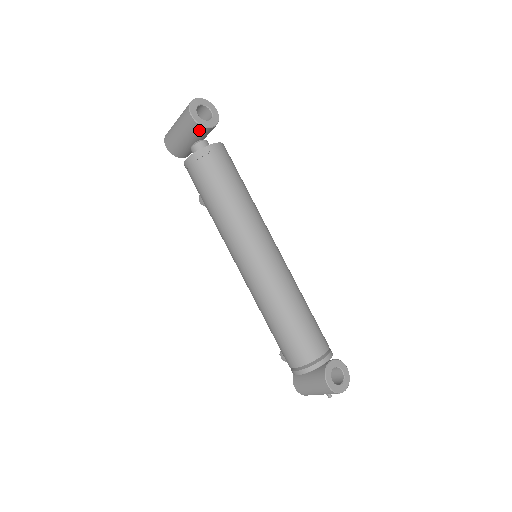
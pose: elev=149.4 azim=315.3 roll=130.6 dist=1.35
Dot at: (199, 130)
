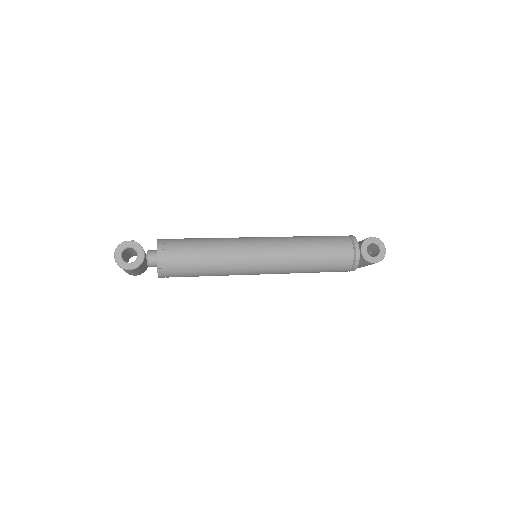
Dot at: (142, 265)
